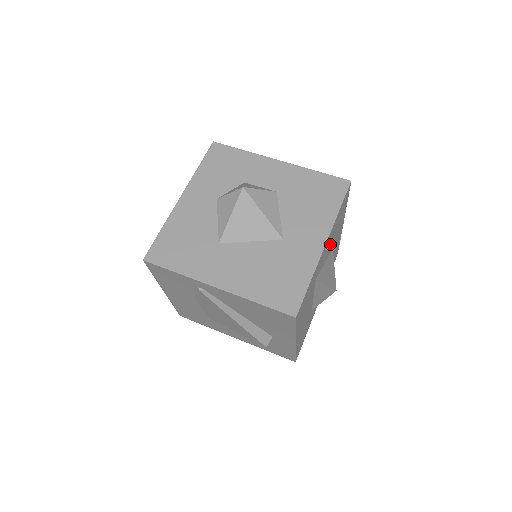
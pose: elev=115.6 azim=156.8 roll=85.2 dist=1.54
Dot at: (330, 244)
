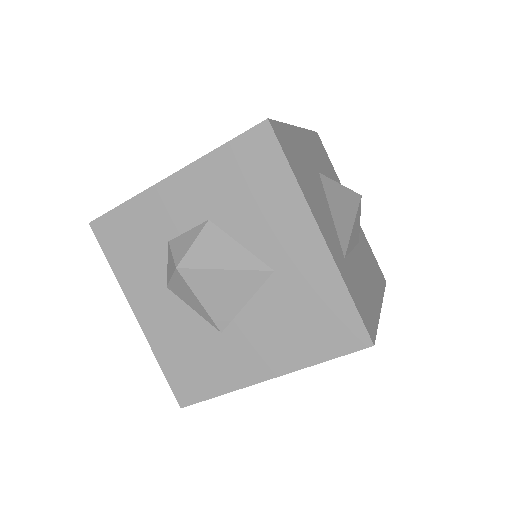
Dot at: (317, 197)
